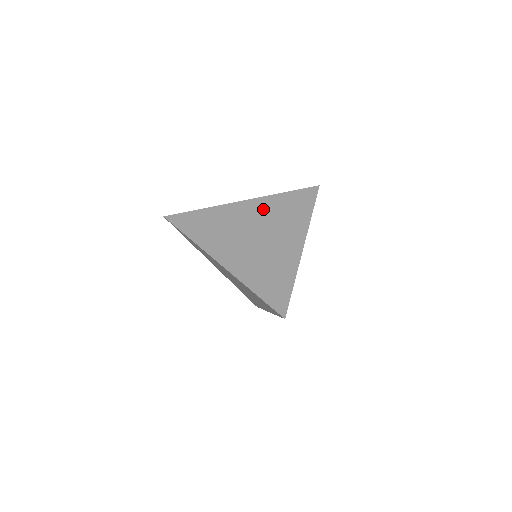
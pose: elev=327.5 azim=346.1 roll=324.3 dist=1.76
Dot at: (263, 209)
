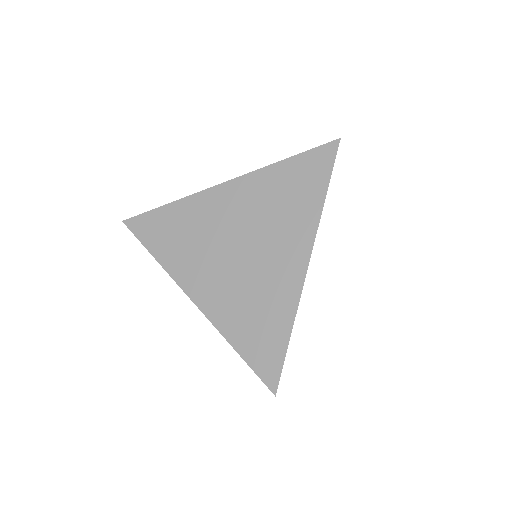
Dot at: (250, 198)
